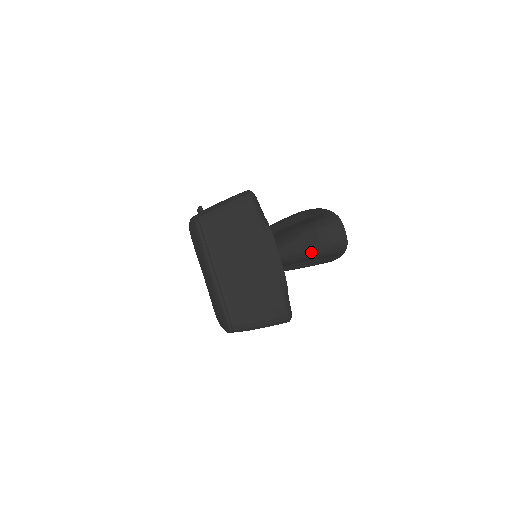
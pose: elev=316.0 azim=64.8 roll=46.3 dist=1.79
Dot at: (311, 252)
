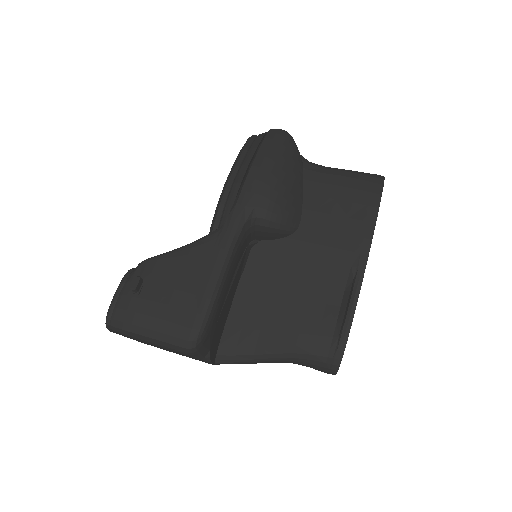
Dot at: occluded
